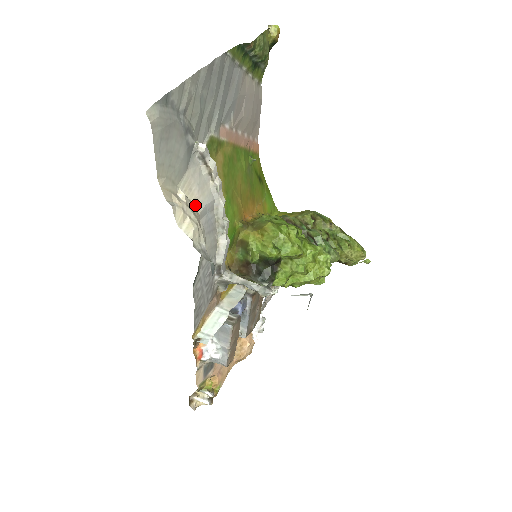
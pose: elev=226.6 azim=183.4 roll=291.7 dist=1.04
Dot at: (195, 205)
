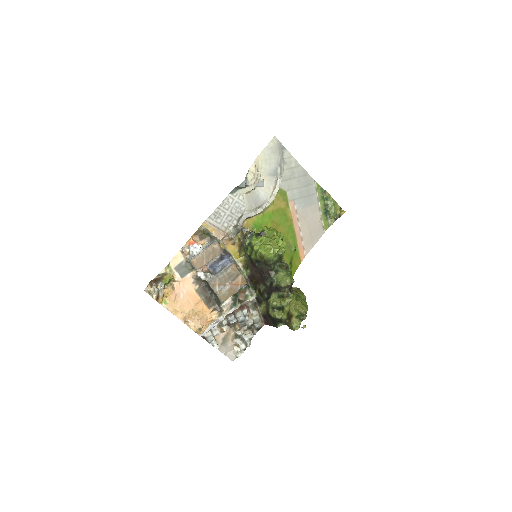
Dot at: occluded
